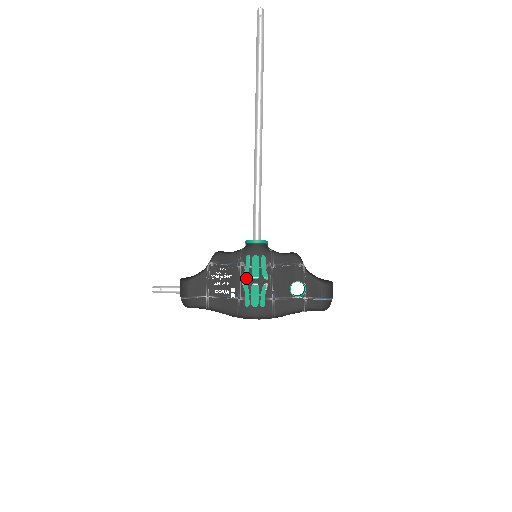
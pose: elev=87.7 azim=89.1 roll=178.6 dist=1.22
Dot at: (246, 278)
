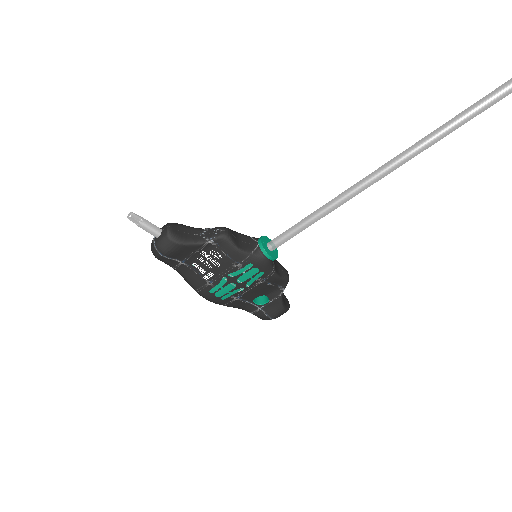
Dot at: (231, 276)
